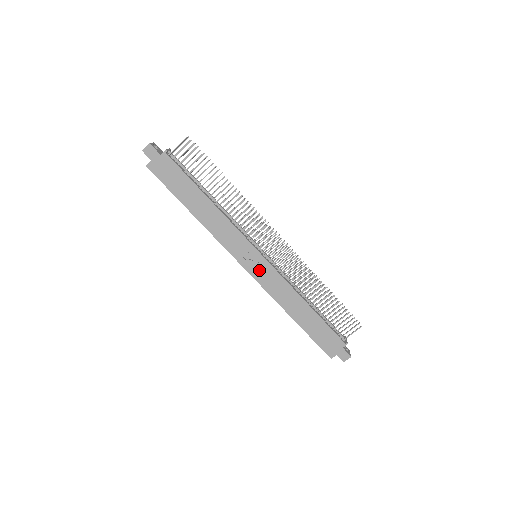
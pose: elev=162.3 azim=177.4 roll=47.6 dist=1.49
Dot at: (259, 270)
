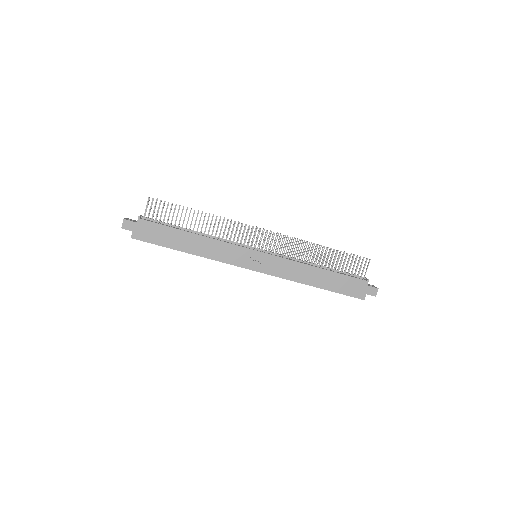
Dot at: (265, 265)
